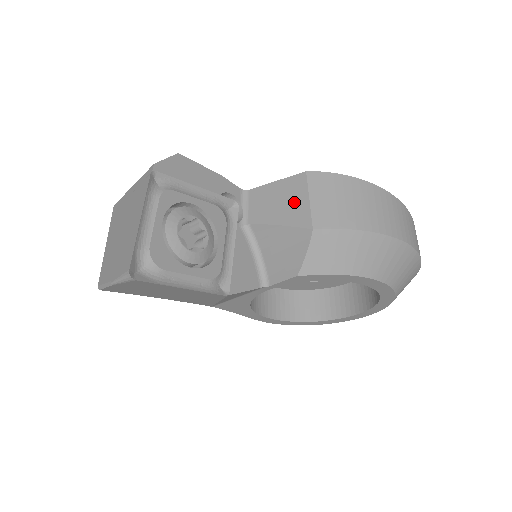
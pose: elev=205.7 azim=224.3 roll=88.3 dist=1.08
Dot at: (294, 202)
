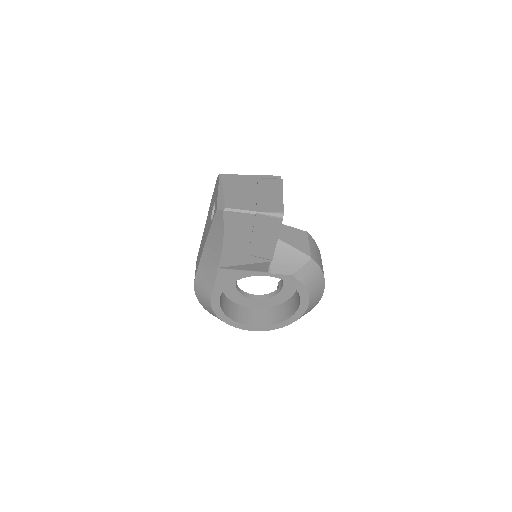
Dot at: (301, 241)
